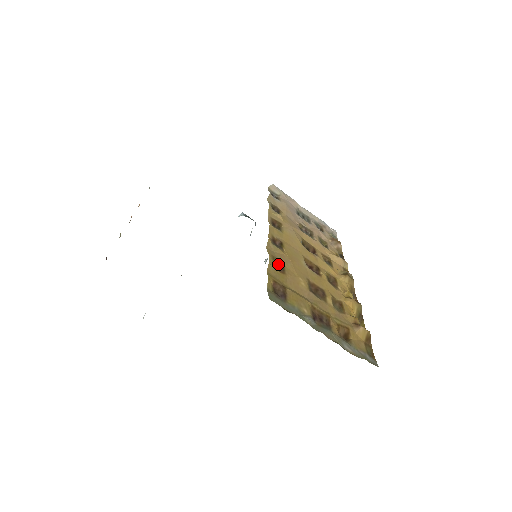
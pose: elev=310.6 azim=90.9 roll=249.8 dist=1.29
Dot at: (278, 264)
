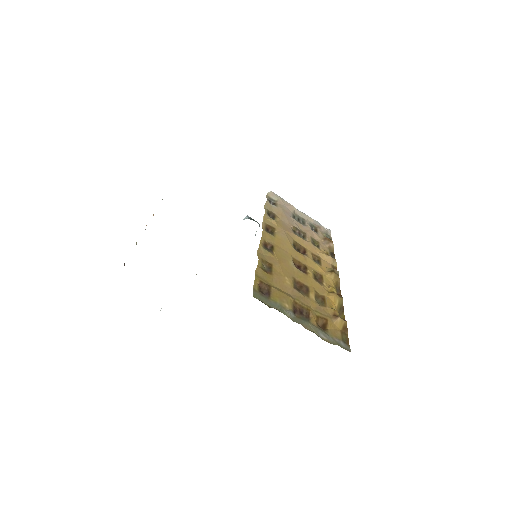
Dot at: (267, 266)
